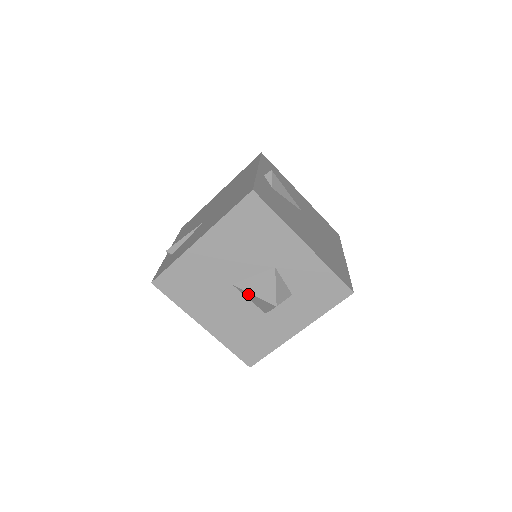
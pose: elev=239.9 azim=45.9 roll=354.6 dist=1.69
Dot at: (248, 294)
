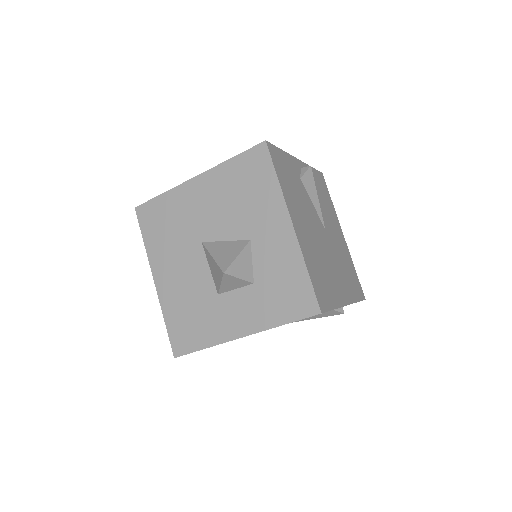
Dot at: (209, 257)
